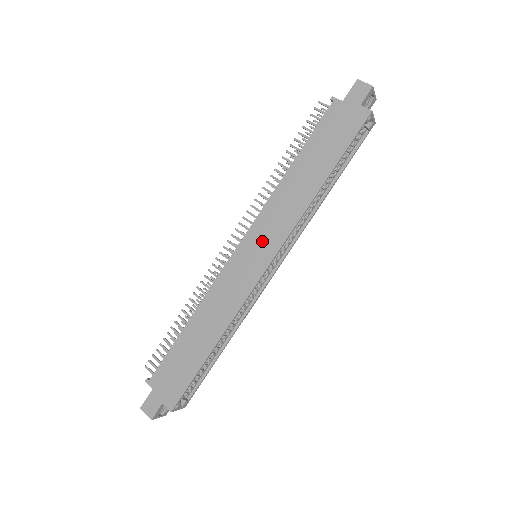
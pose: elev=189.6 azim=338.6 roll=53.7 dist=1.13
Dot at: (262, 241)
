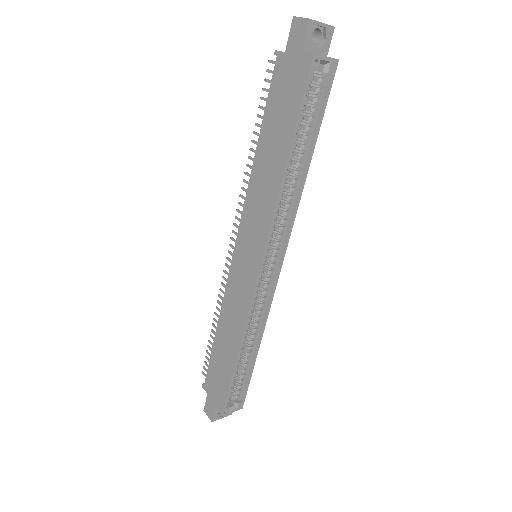
Dot at: (250, 242)
